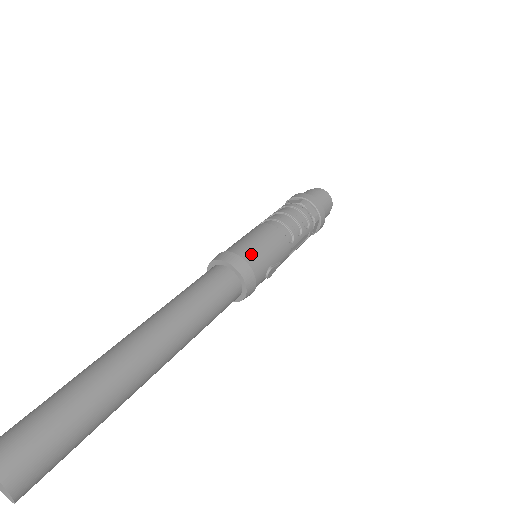
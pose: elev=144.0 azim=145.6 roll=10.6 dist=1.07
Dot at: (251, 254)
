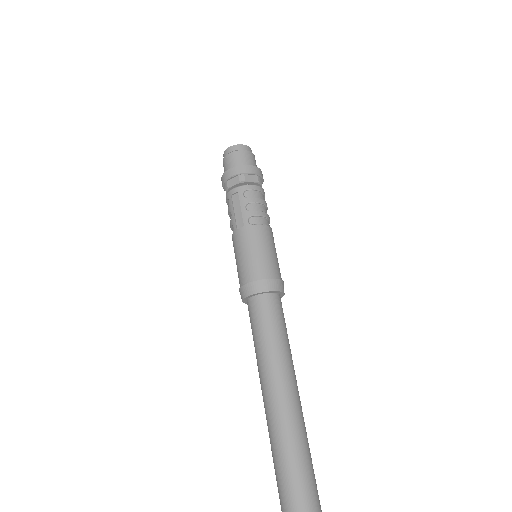
Dot at: occluded
